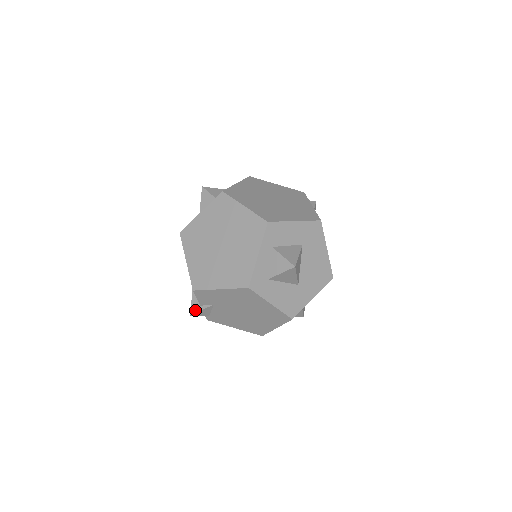
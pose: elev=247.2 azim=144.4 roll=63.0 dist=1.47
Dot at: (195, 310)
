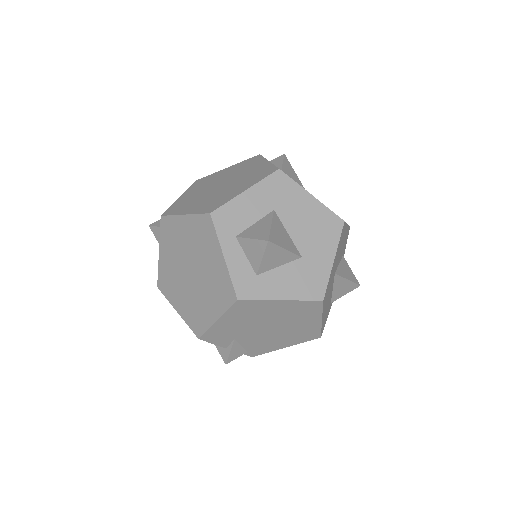
Dot at: (225, 356)
